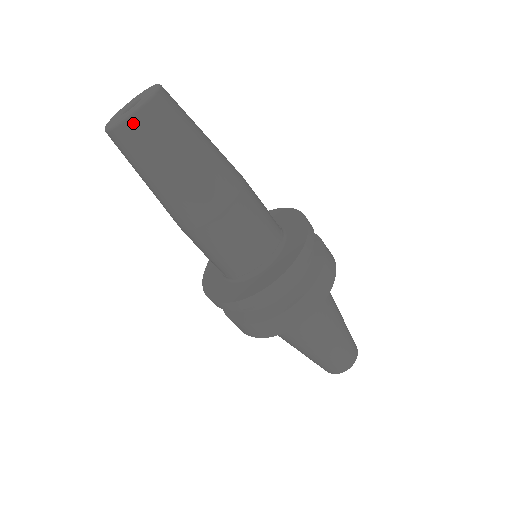
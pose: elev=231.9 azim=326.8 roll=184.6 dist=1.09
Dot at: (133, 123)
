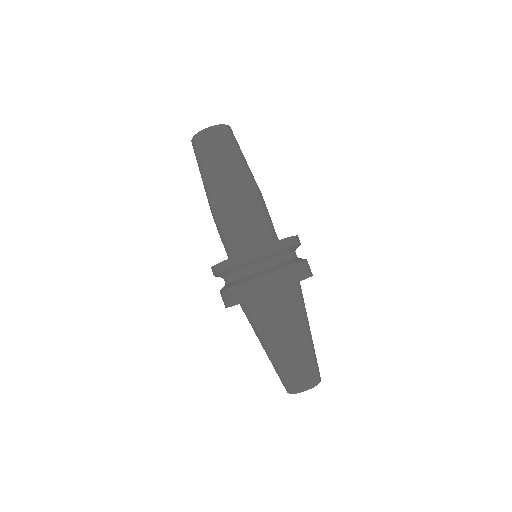
Dot at: (221, 128)
